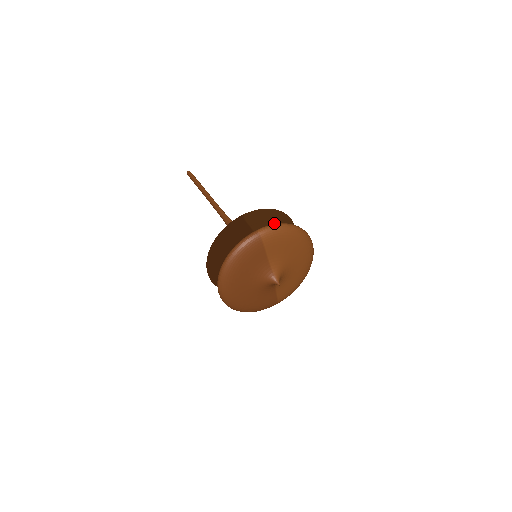
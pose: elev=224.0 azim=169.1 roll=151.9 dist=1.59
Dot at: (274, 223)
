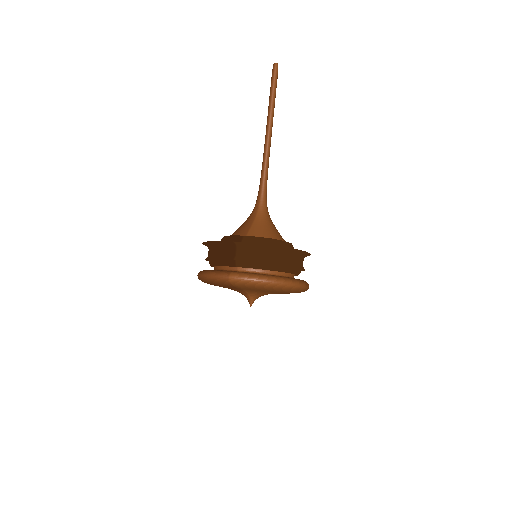
Dot at: (263, 263)
